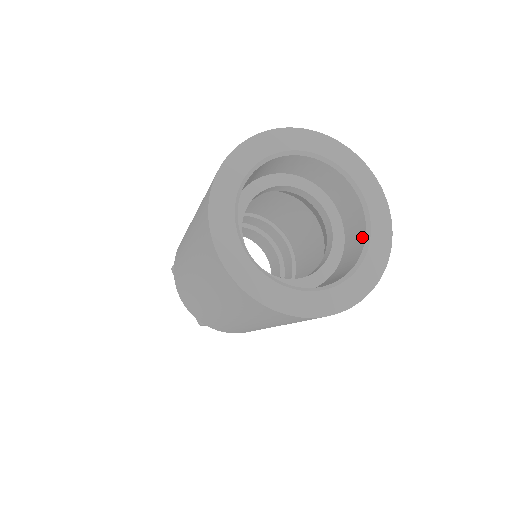
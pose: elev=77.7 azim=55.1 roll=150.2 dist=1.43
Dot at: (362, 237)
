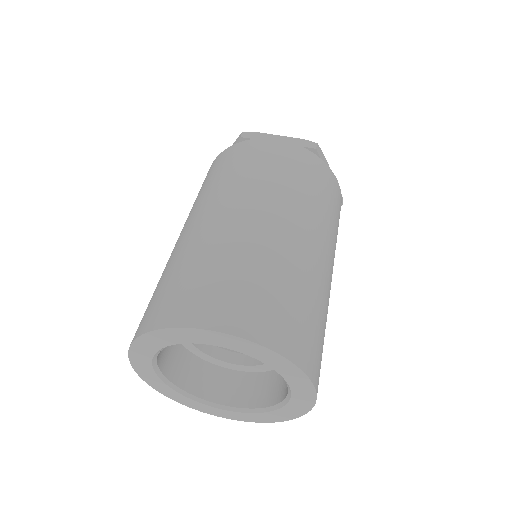
Dot at: (286, 391)
